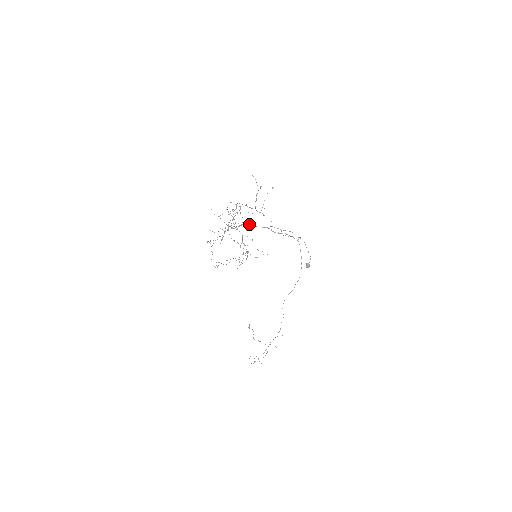
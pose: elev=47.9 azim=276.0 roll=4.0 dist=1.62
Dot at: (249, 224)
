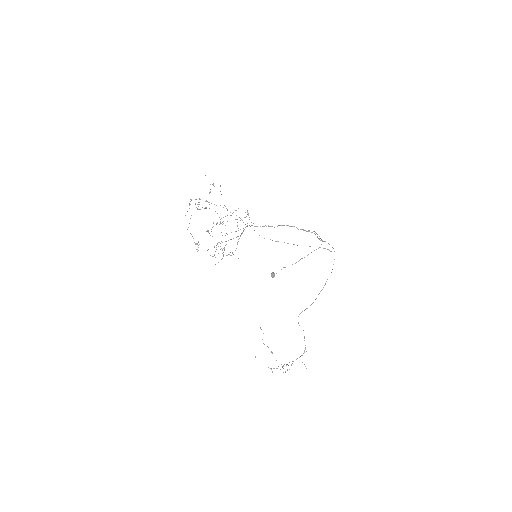
Dot at: (294, 226)
